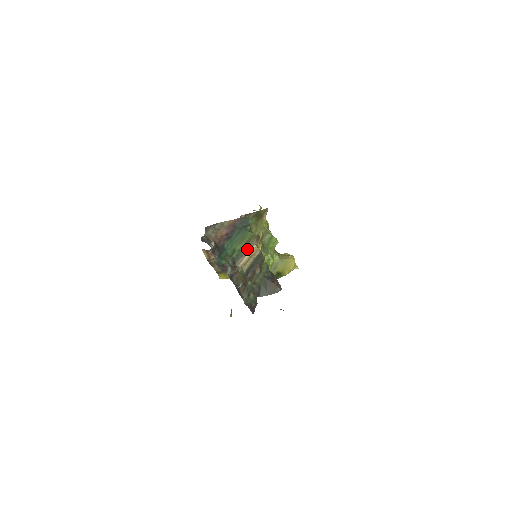
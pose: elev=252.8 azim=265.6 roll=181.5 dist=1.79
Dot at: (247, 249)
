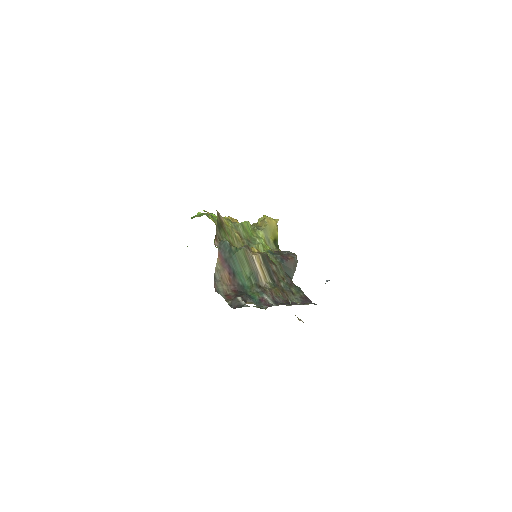
Dot at: (253, 266)
